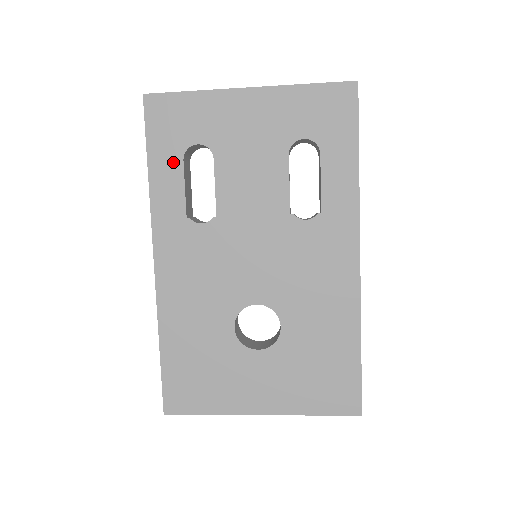
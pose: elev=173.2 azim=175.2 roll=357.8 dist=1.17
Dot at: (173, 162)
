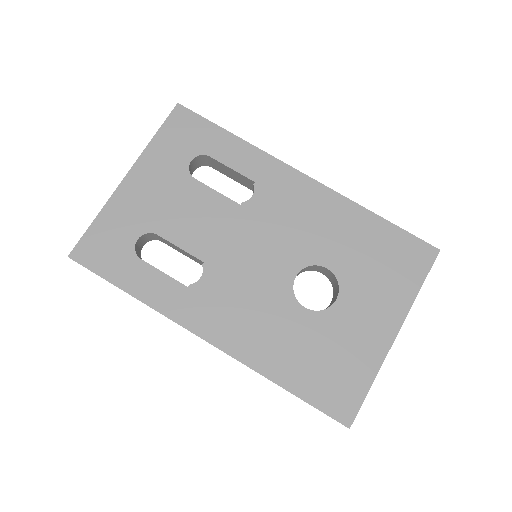
Dot at: (136, 268)
